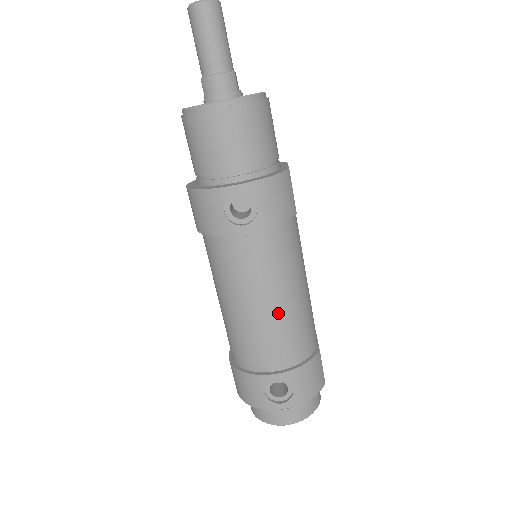
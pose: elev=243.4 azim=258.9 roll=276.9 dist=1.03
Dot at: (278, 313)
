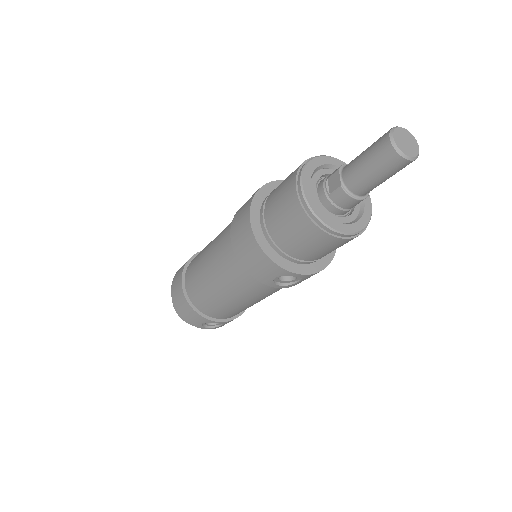
Dot at: (250, 305)
